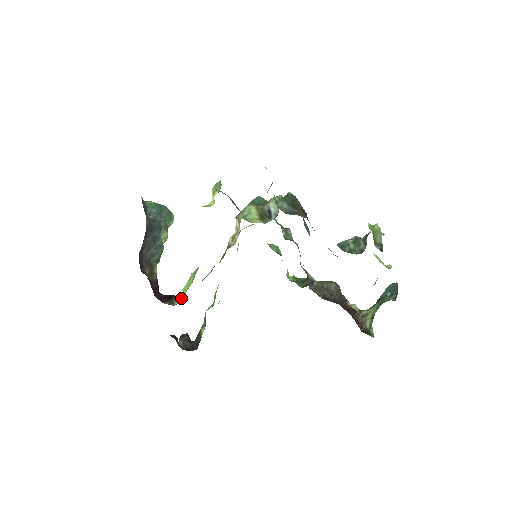
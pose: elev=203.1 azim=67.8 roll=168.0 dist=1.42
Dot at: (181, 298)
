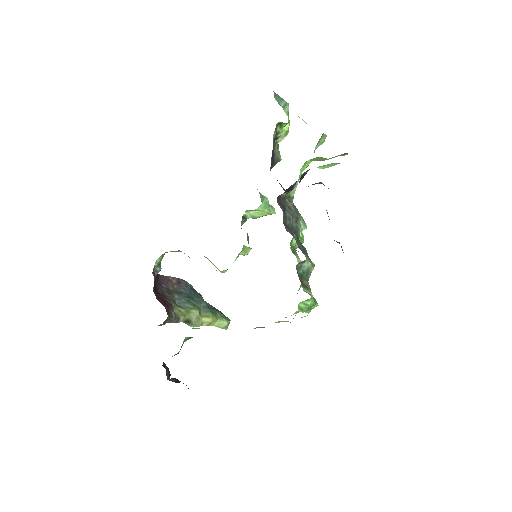
Dot at: occluded
